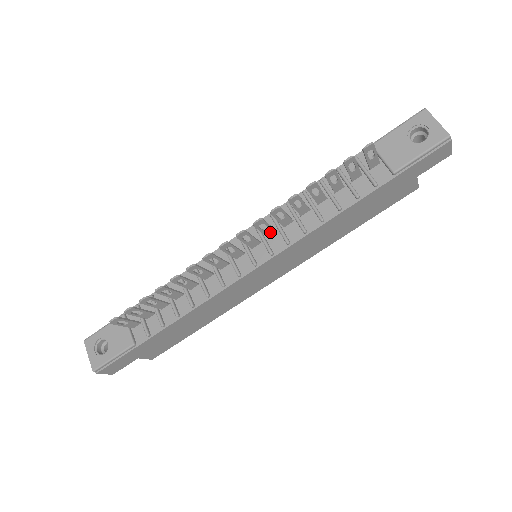
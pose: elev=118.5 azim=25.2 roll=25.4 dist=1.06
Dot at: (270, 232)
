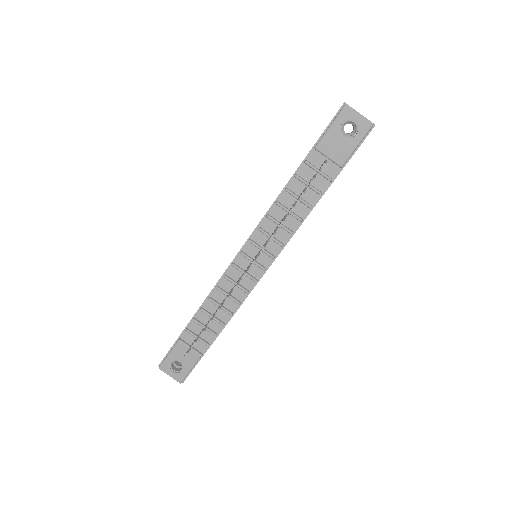
Dot at: occluded
